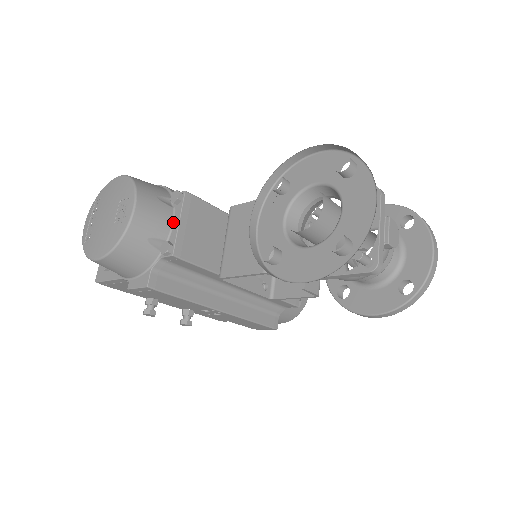
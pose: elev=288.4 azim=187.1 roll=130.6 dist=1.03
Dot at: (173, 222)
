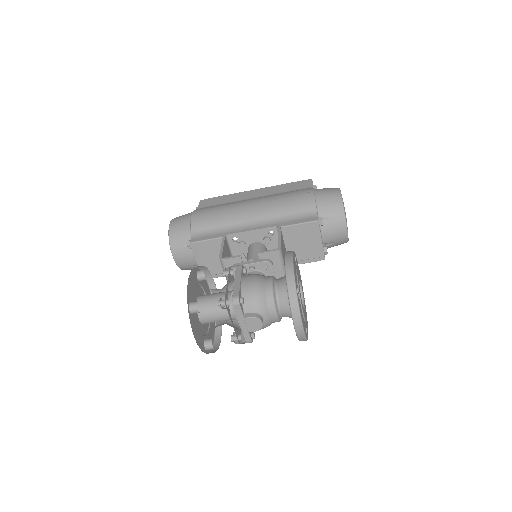
Dot at: occluded
